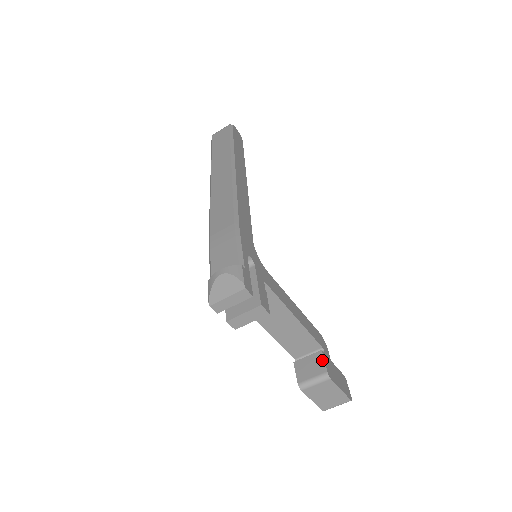
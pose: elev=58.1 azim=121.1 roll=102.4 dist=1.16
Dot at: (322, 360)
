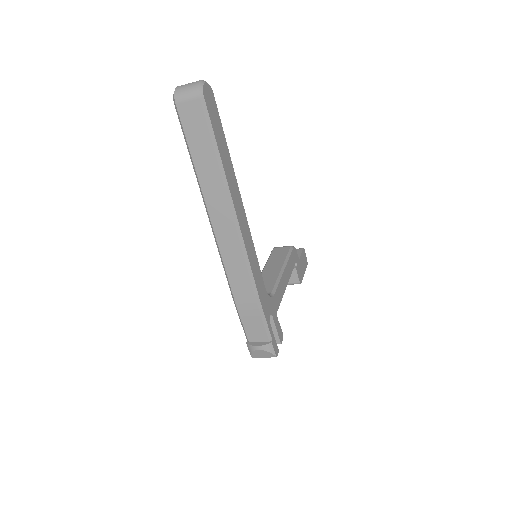
Dot at: (296, 275)
